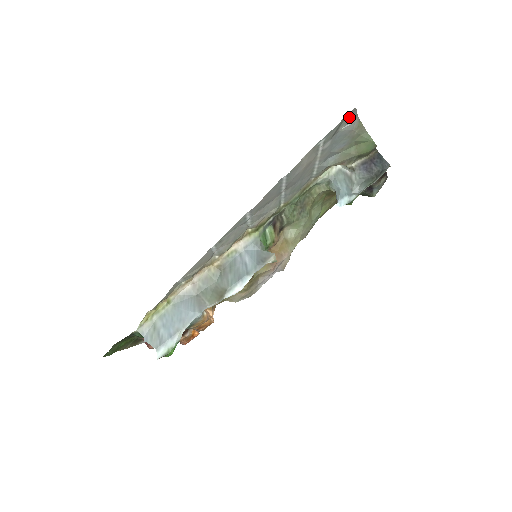
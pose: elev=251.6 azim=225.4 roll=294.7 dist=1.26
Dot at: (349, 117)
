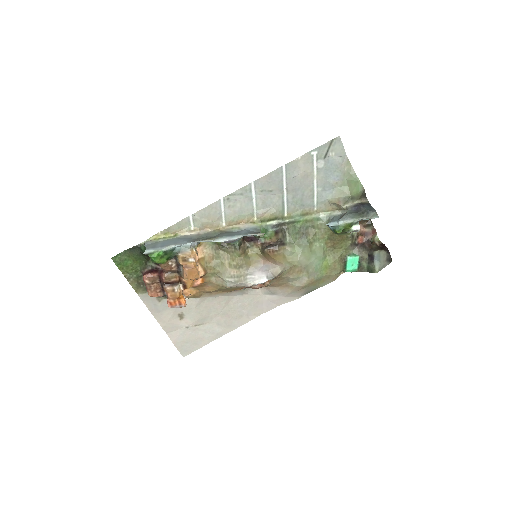
Dot at: (337, 146)
